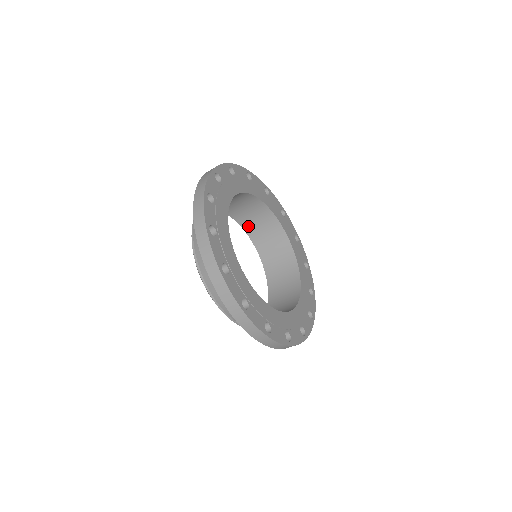
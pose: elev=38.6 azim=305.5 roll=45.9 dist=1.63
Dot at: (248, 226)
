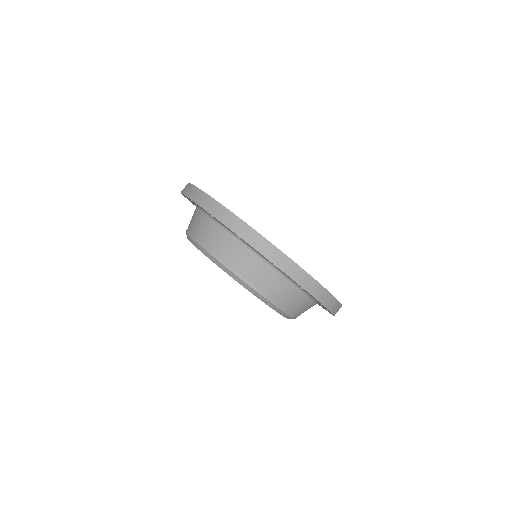
Dot at: occluded
